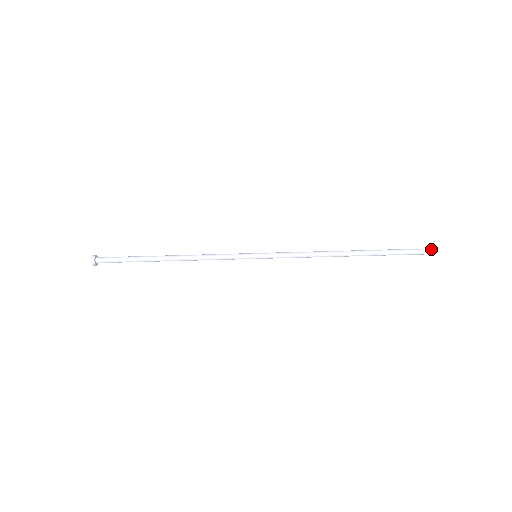
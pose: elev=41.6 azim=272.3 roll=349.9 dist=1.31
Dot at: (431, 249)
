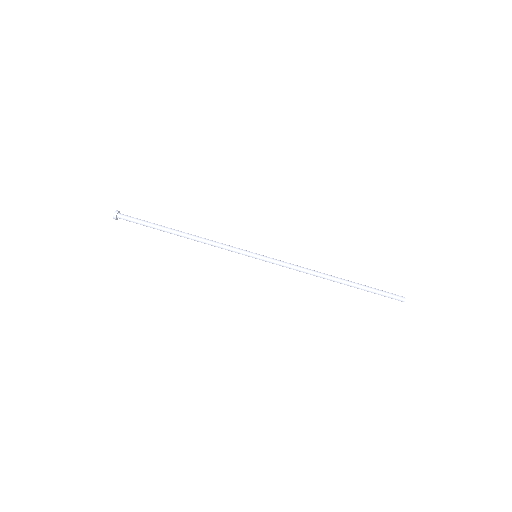
Dot at: (404, 297)
